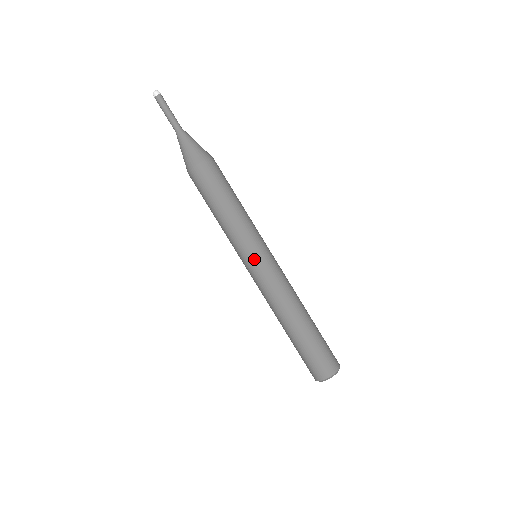
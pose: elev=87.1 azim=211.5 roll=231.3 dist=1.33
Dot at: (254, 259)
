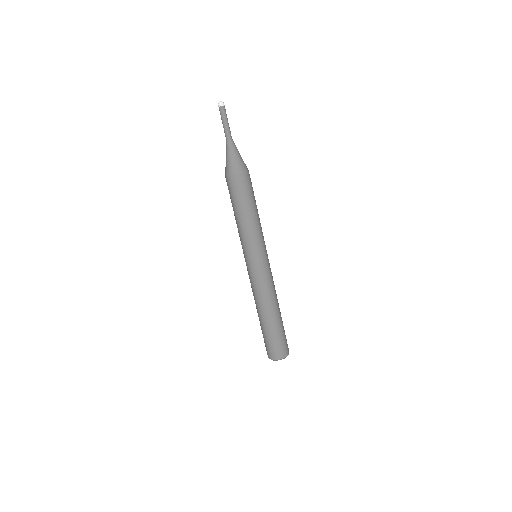
Dot at: (250, 260)
